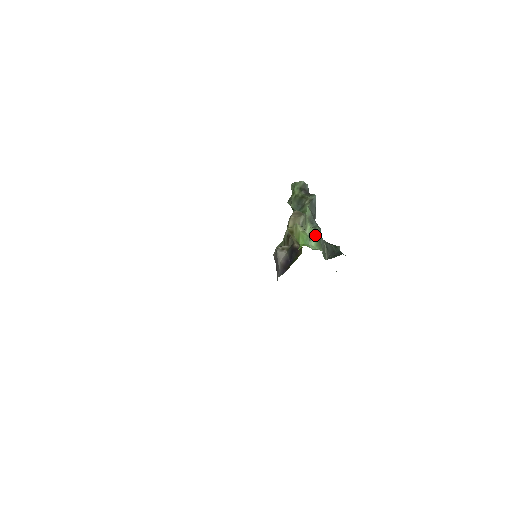
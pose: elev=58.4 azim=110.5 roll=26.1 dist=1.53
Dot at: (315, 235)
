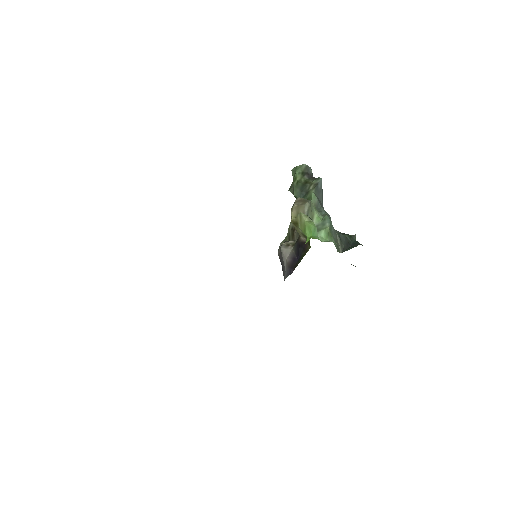
Dot at: (324, 224)
